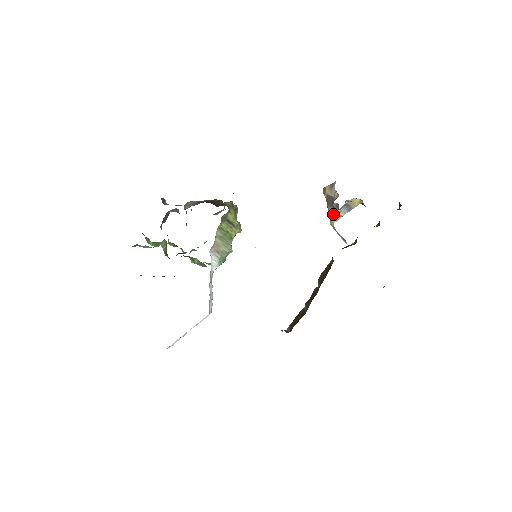
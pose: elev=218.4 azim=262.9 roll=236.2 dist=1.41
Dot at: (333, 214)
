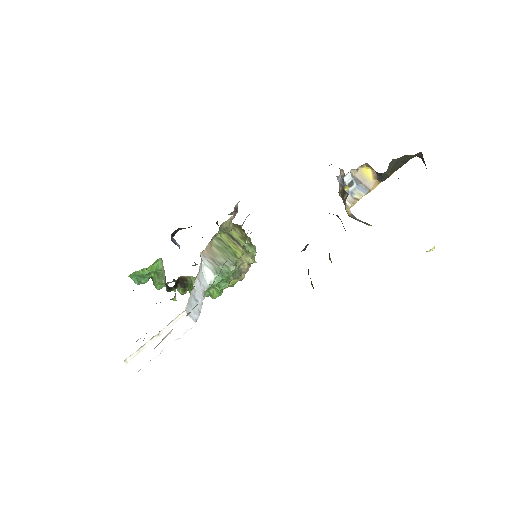
Dot at: (346, 199)
